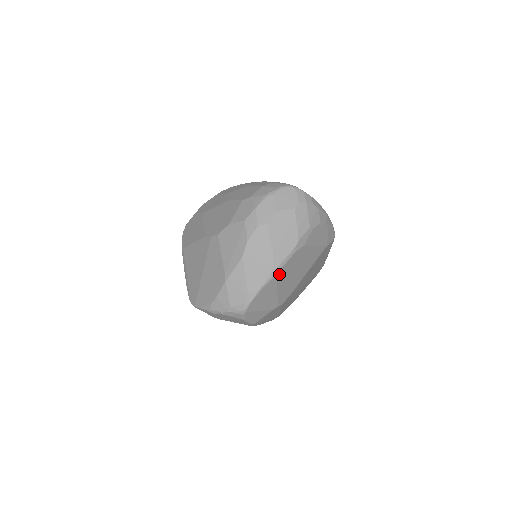
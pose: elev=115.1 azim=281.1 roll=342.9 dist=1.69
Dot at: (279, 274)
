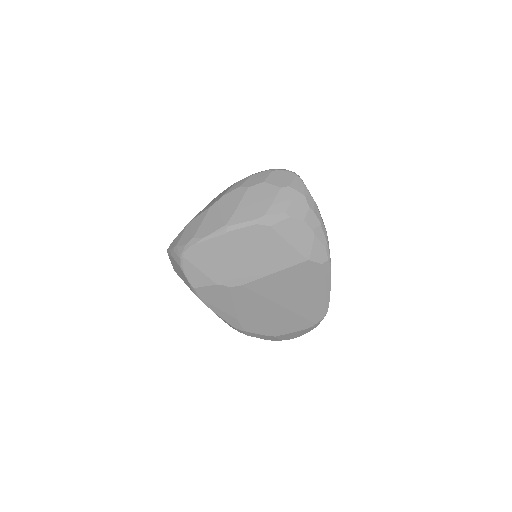
Dot at: (229, 236)
